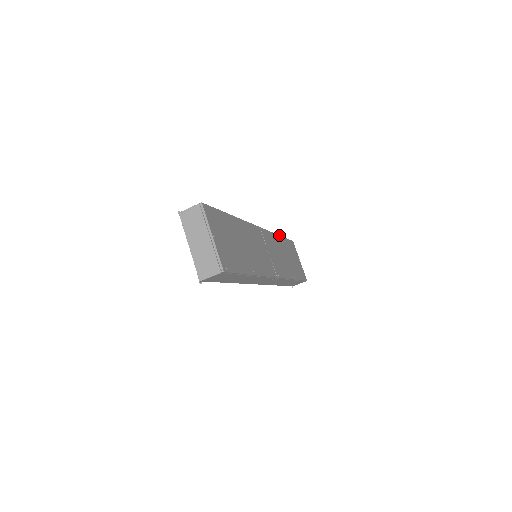
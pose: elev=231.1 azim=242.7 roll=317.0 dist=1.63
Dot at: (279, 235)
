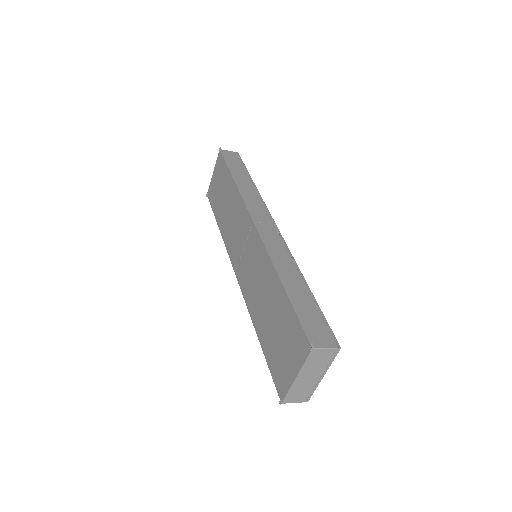
Dot at: occluded
